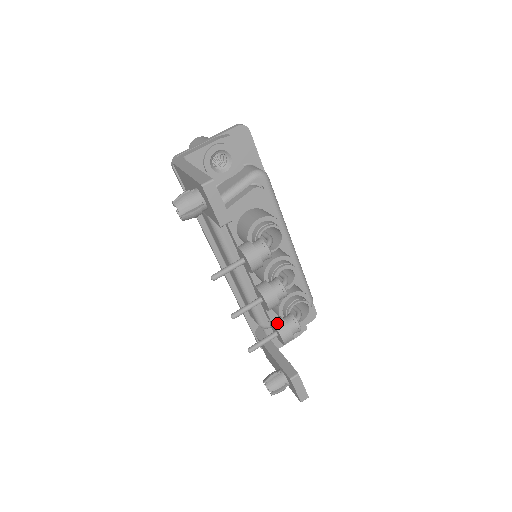
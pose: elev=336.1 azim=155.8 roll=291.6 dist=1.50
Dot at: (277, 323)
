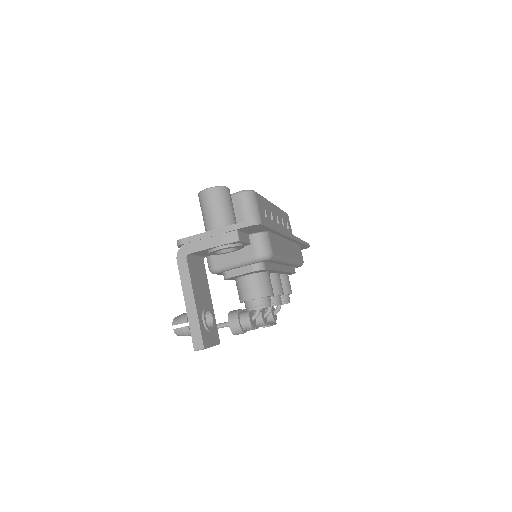
Dot at: occluded
